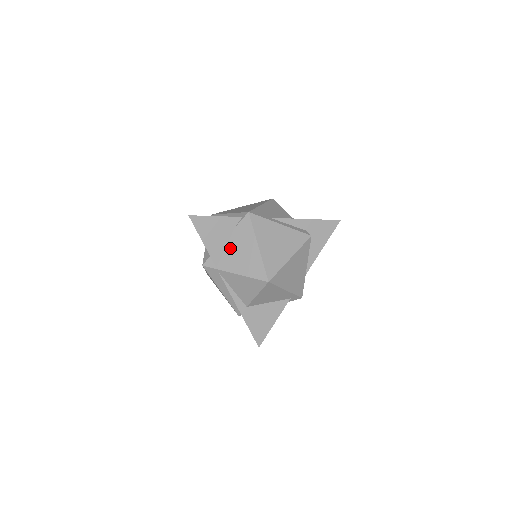
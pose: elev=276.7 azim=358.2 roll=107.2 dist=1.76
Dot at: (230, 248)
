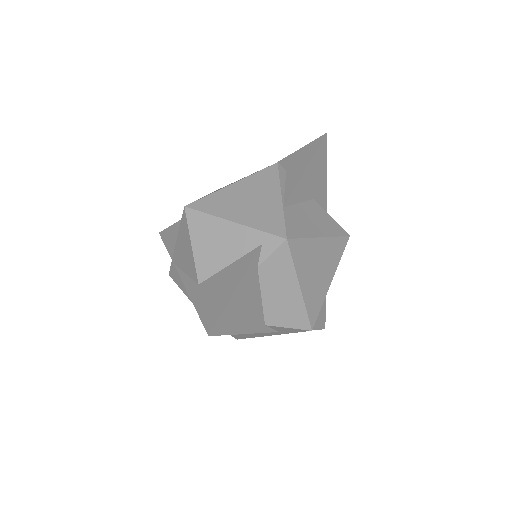
Dot at: occluded
